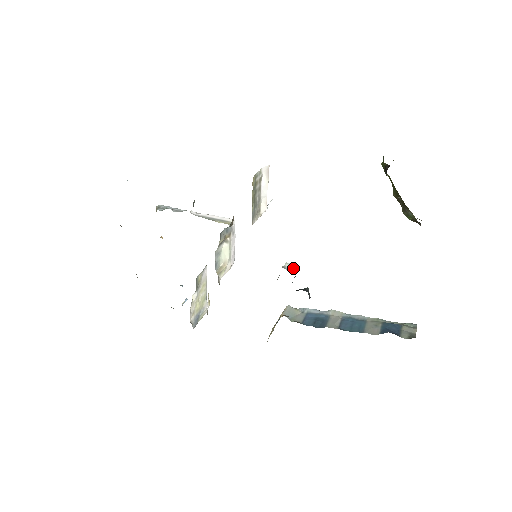
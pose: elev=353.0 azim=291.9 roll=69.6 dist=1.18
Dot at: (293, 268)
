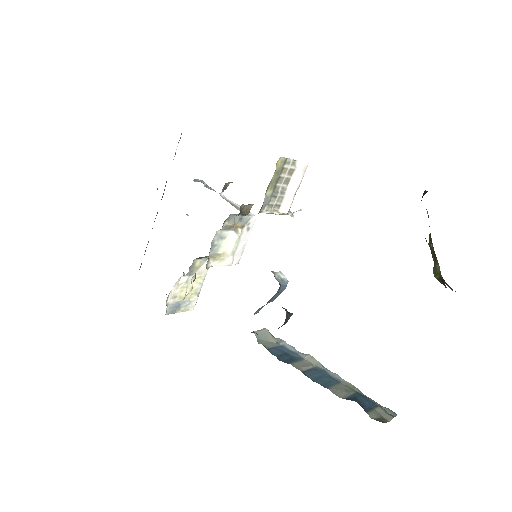
Dot at: (284, 280)
